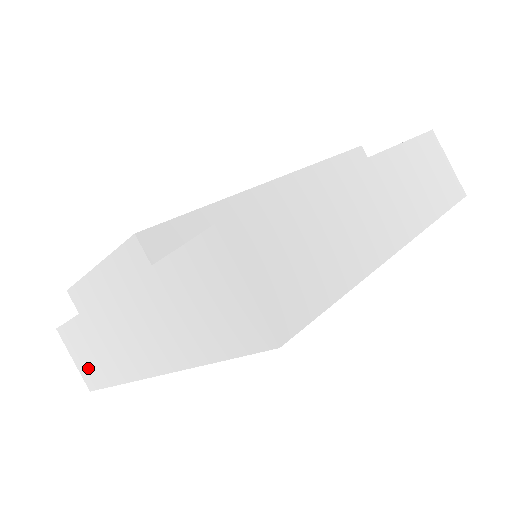
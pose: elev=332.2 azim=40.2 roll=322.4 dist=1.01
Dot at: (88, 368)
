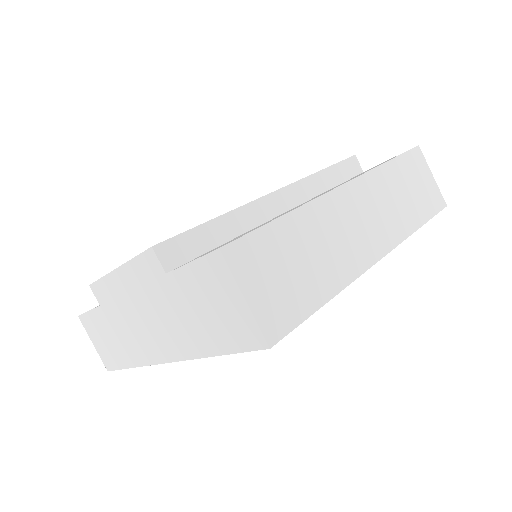
Dot at: (106, 351)
